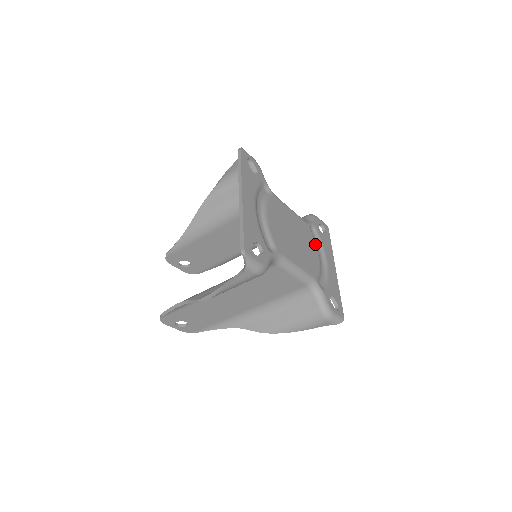
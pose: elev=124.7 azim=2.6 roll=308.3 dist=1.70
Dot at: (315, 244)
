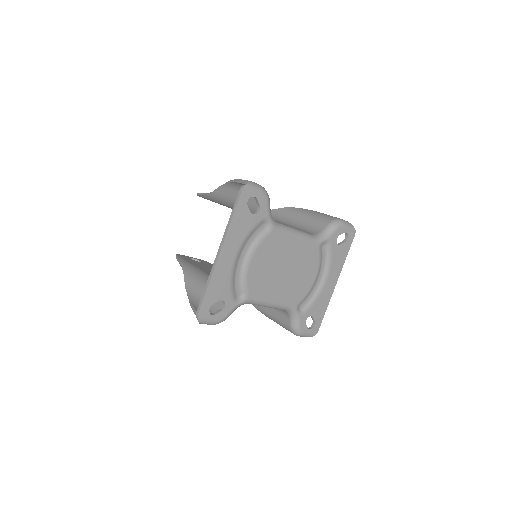
Dot at: (317, 265)
